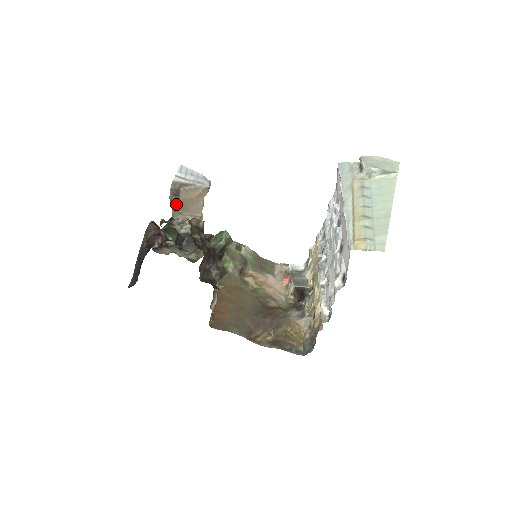
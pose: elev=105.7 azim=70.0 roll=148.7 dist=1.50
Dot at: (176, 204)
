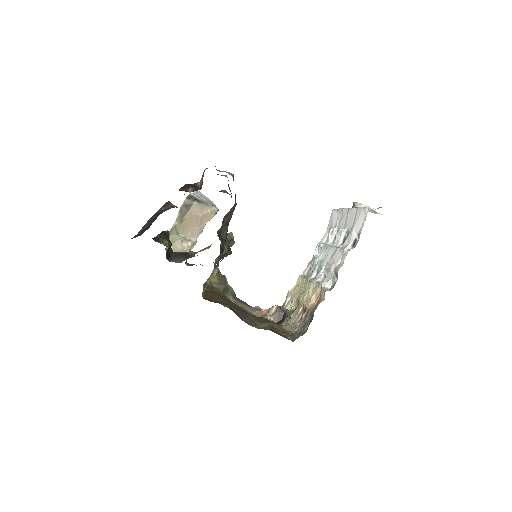
Dot at: (180, 219)
